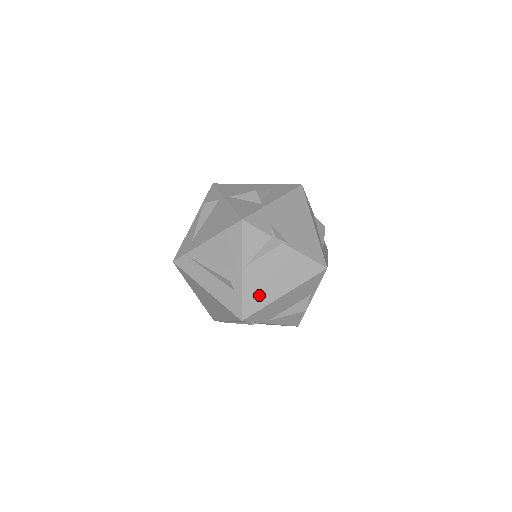
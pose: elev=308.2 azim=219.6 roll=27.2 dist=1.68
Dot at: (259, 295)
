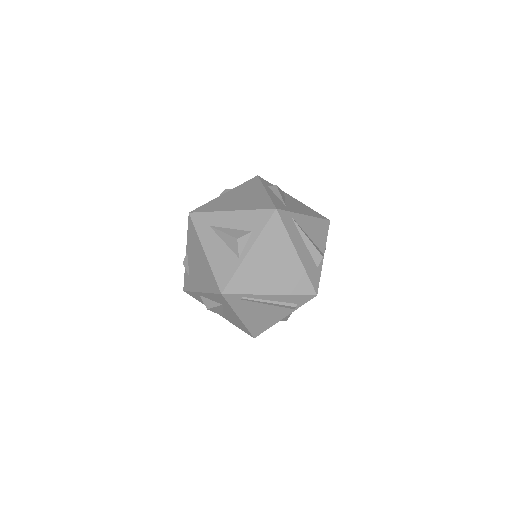
Dot at: occluded
